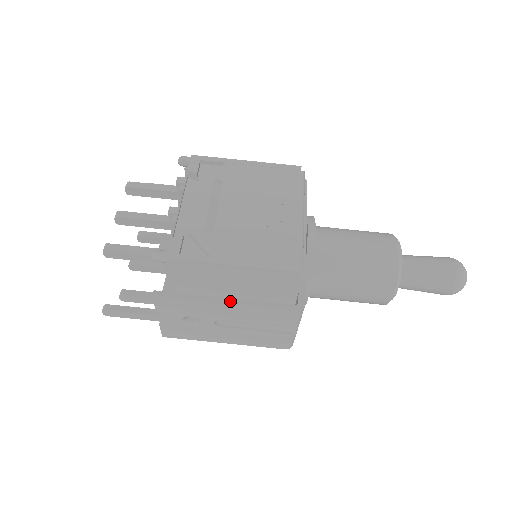
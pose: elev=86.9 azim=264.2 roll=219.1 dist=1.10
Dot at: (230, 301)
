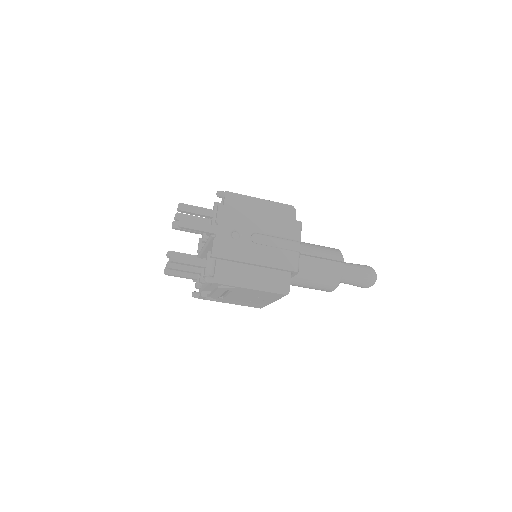
Dot at: occluded
